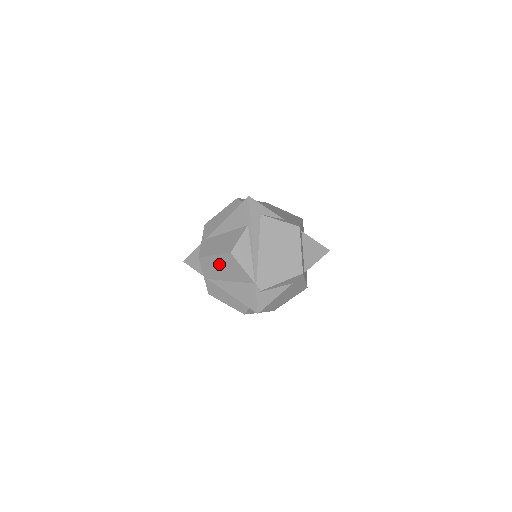
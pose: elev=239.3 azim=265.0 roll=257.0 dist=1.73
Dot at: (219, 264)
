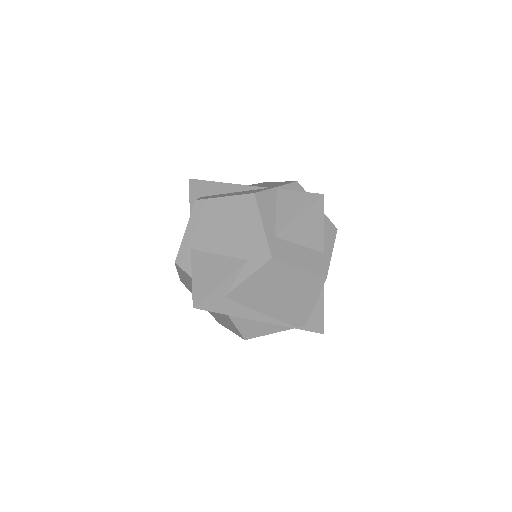
Dot at: occluded
